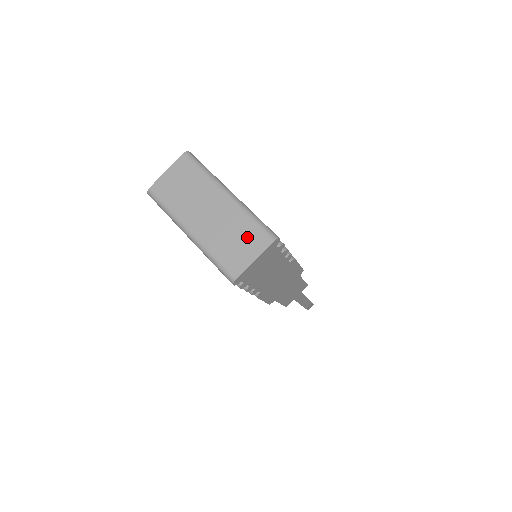
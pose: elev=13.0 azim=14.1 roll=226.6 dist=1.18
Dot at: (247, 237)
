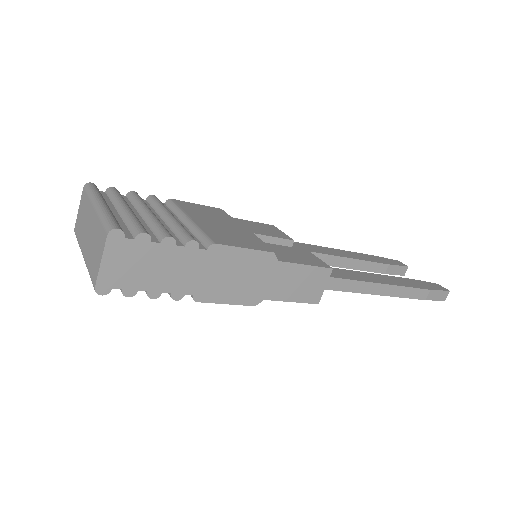
Dot at: (99, 241)
